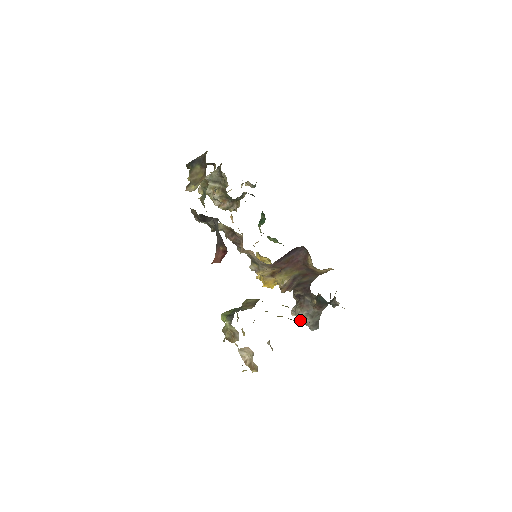
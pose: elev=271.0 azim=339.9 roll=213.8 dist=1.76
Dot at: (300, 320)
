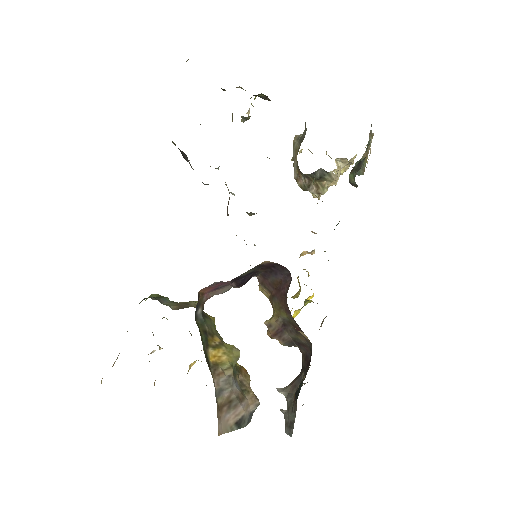
Dot at: occluded
